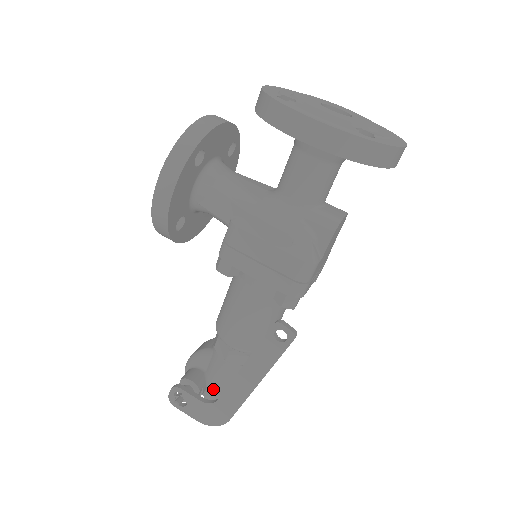
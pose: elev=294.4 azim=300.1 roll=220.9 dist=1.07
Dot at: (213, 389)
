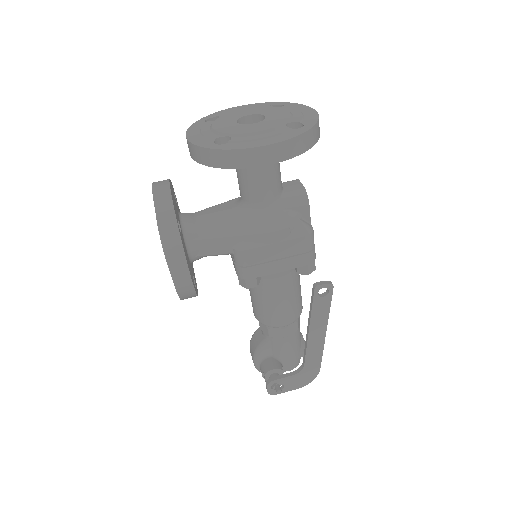
Dot at: (287, 361)
